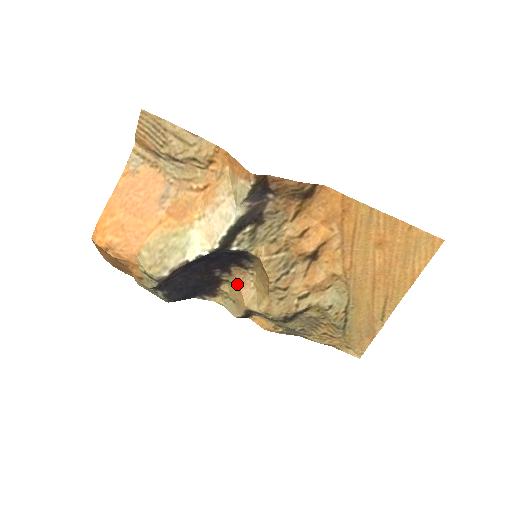
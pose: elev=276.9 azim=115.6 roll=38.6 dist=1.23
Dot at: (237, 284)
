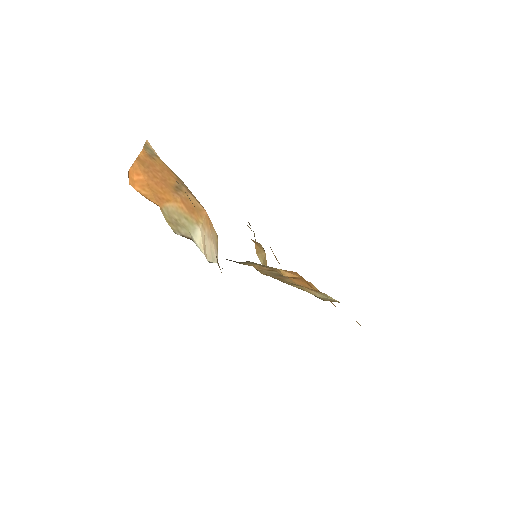
Dot at: (252, 240)
